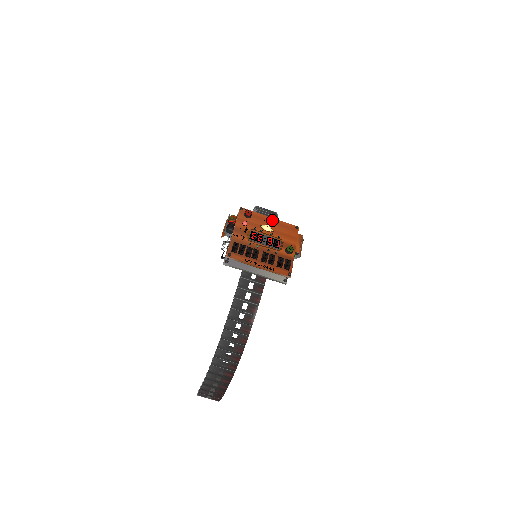
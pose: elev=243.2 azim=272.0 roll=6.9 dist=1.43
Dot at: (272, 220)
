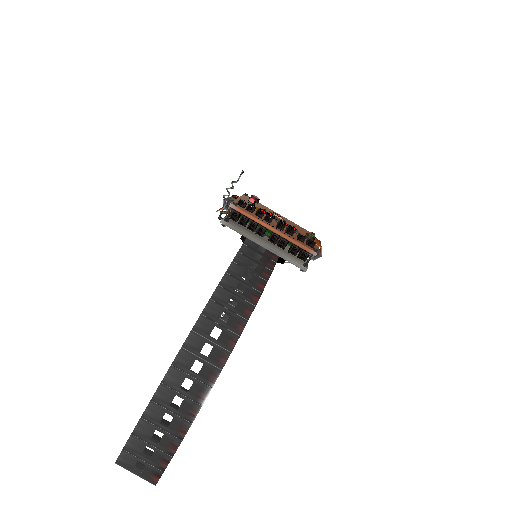
Dot at: (283, 217)
